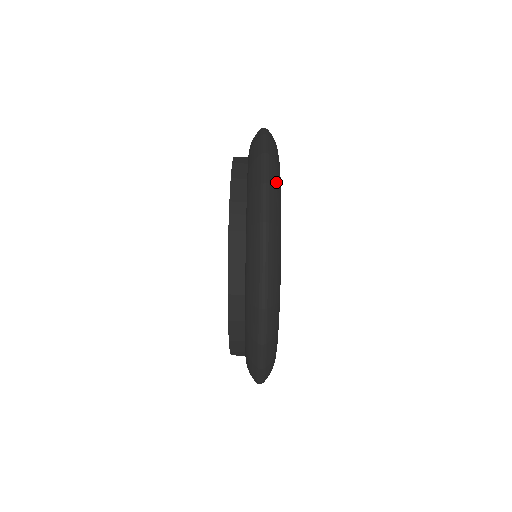
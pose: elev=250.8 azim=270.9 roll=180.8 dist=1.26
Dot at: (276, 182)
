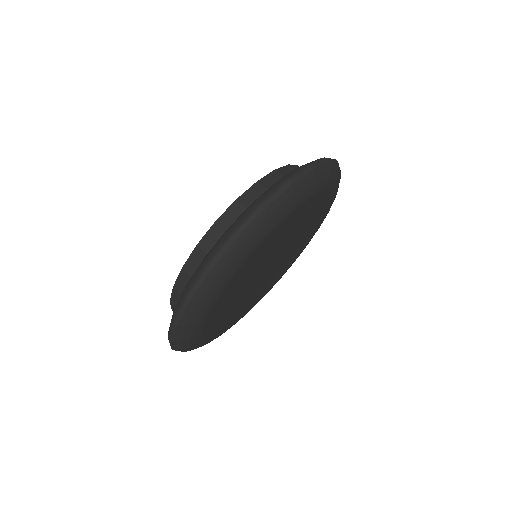
Dot at: (277, 212)
